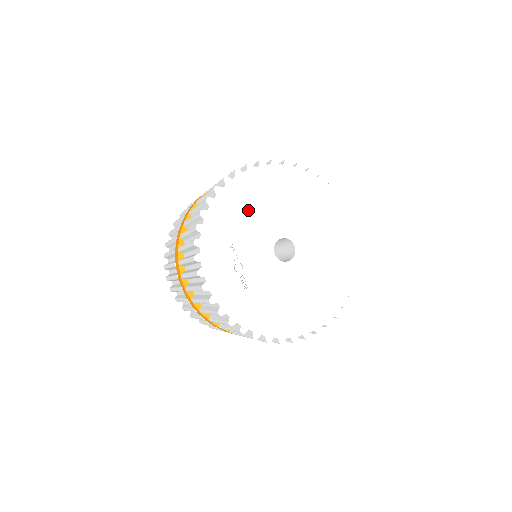
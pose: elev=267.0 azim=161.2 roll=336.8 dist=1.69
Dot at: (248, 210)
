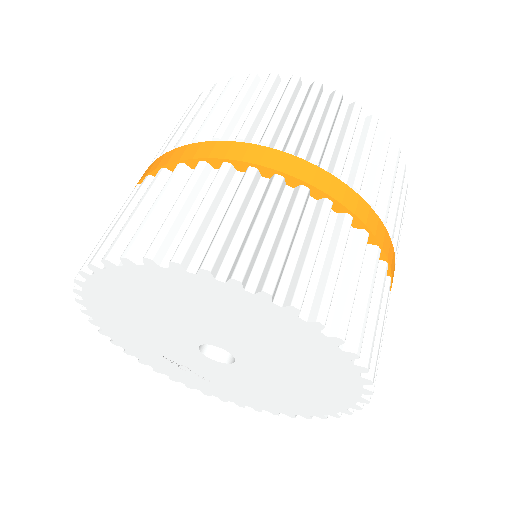
Dot at: (134, 324)
